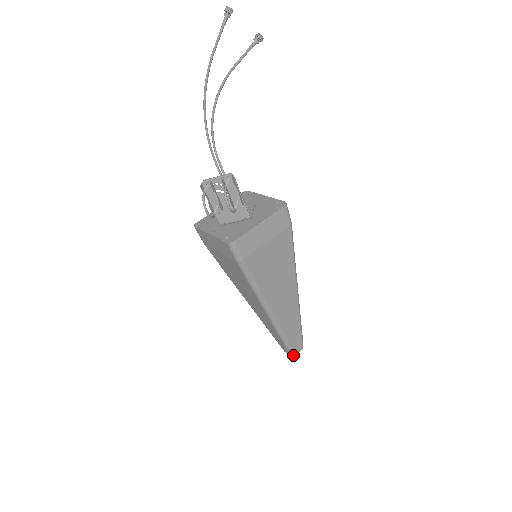
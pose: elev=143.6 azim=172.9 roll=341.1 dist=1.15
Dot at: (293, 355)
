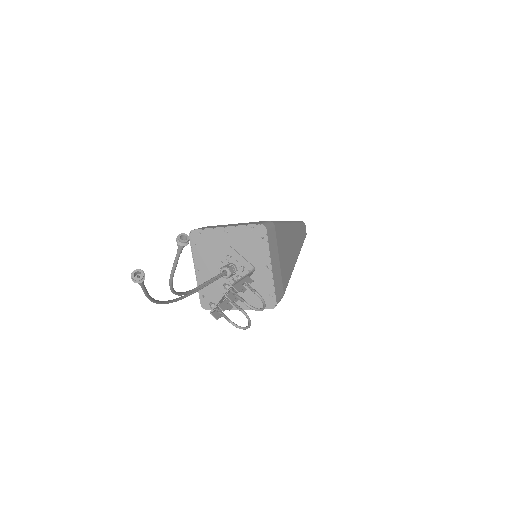
Dot at: occluded
